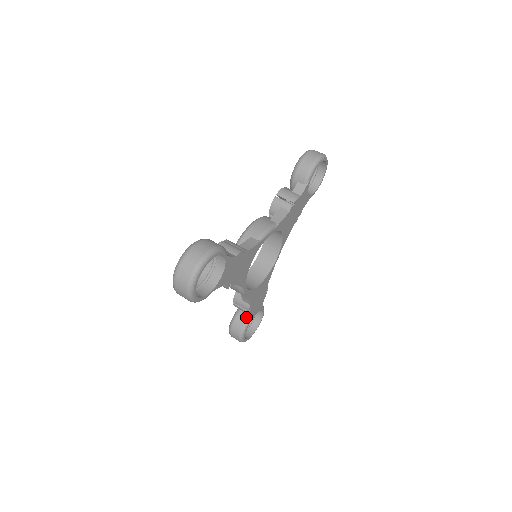
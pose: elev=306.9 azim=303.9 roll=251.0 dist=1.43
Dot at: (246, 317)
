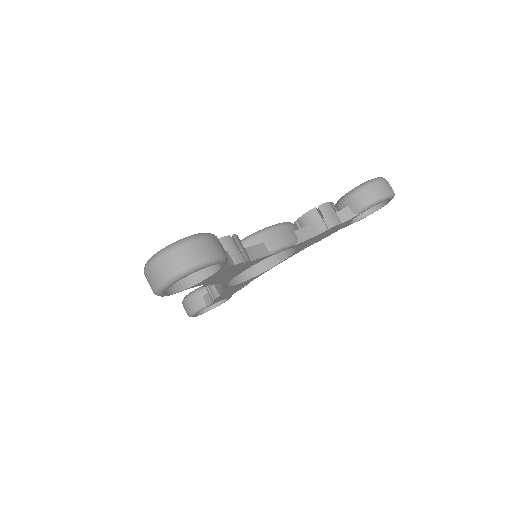
Dot at: (208, 300)
